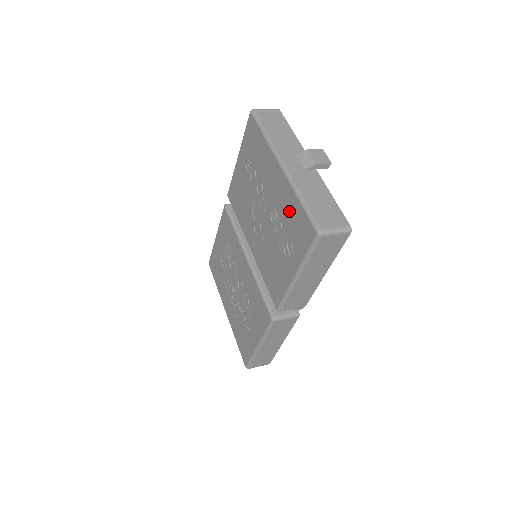
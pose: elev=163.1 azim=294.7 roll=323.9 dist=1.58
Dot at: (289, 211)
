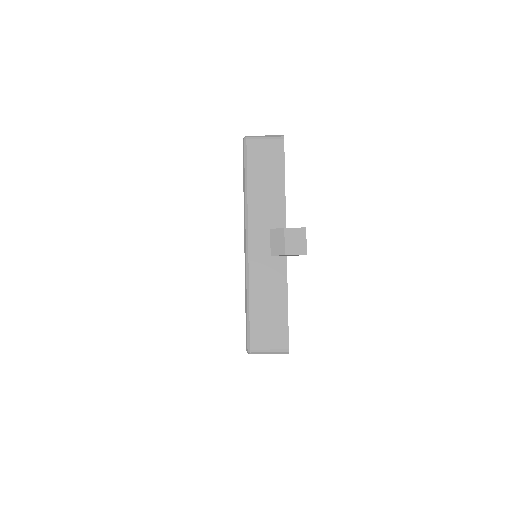
Dot at: occluded
